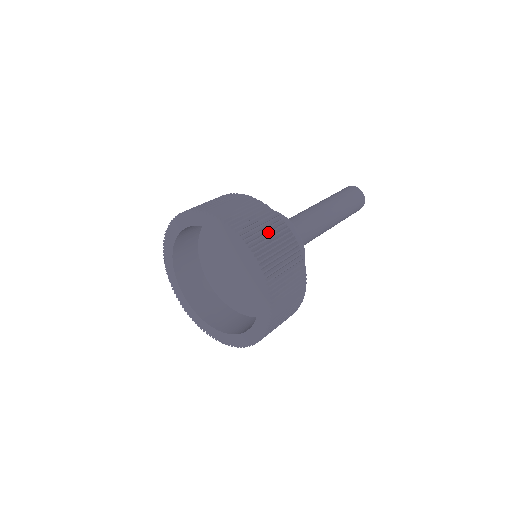
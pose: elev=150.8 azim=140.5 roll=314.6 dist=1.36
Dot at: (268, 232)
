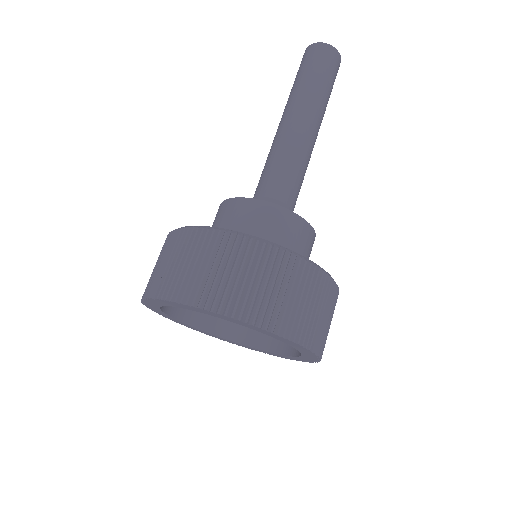
Dot at: (265, 283)
